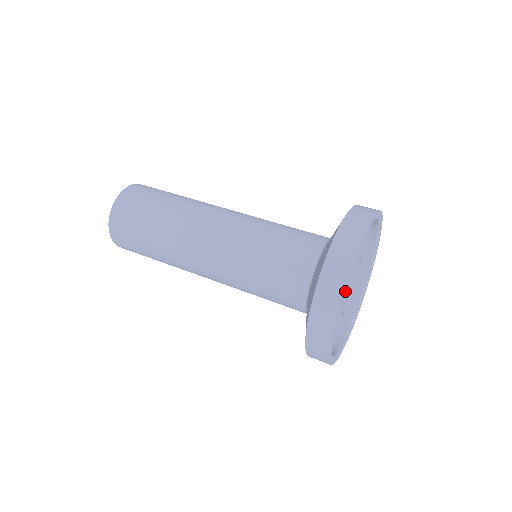
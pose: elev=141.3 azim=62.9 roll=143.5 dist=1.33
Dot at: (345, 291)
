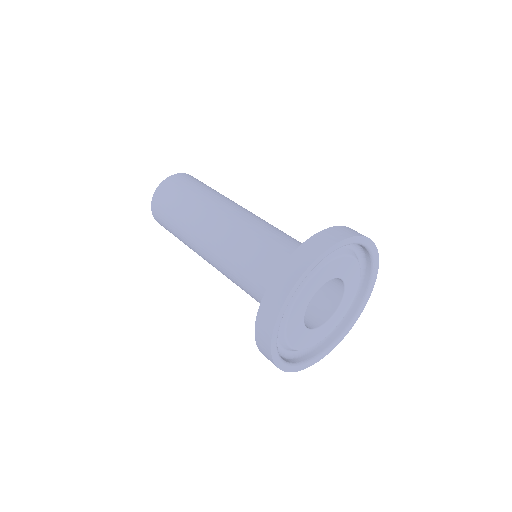
Dot at: (328, 277)
